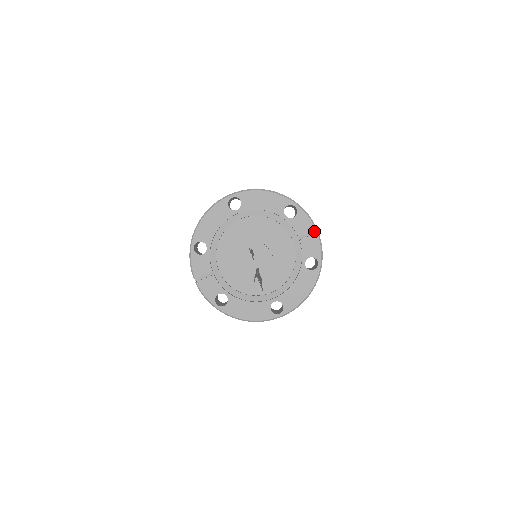
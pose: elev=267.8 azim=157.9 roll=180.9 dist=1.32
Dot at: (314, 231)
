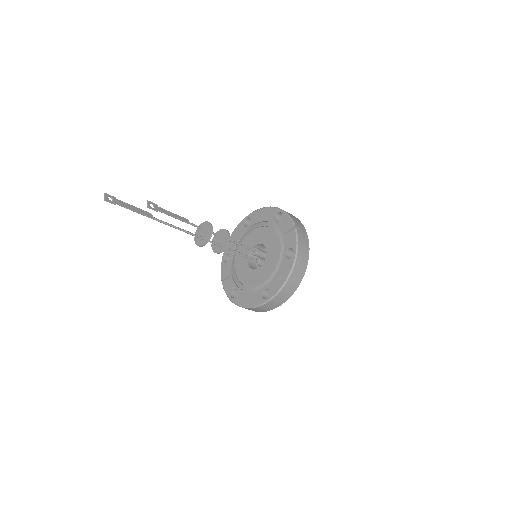
Dot at: occluded
